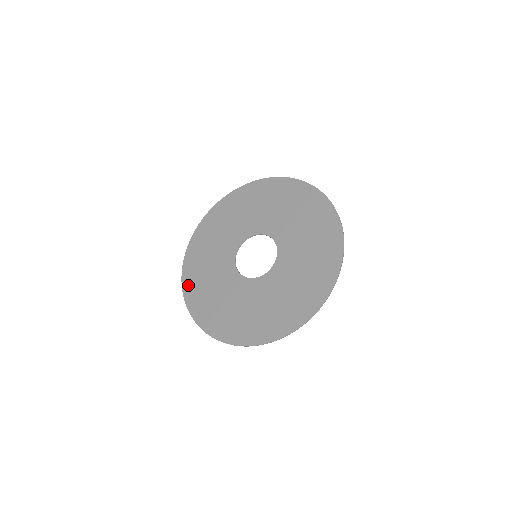
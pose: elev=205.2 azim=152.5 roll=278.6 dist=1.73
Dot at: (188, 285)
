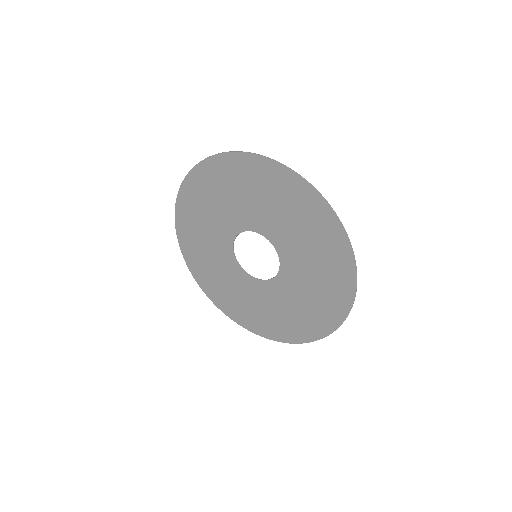
Dot at: (181, 216)
